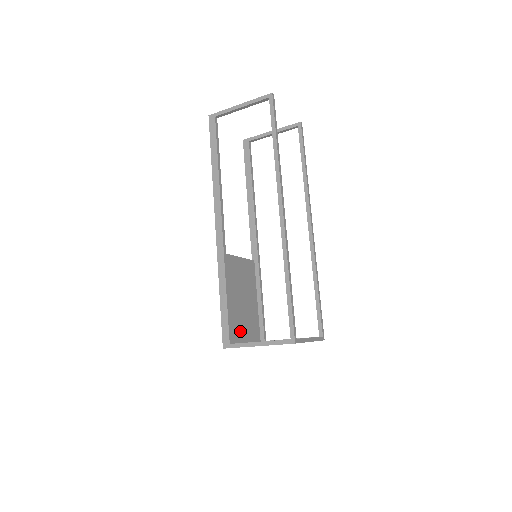
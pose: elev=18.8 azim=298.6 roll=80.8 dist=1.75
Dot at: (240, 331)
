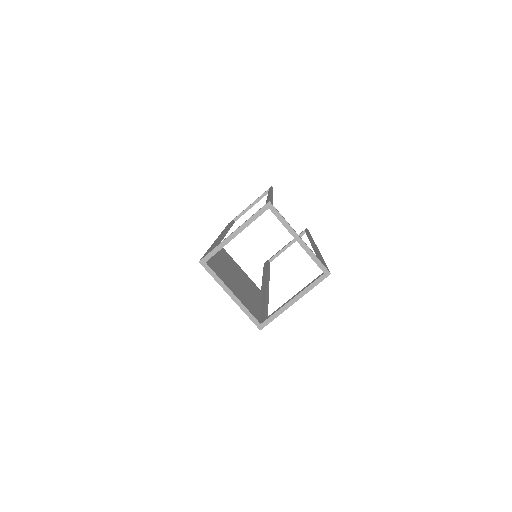
Dot at: (228, 282)
